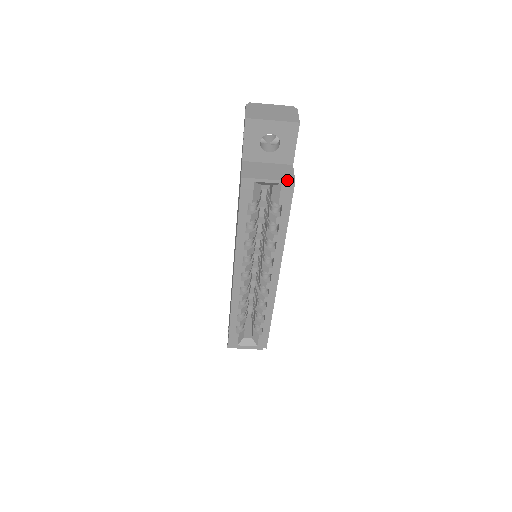
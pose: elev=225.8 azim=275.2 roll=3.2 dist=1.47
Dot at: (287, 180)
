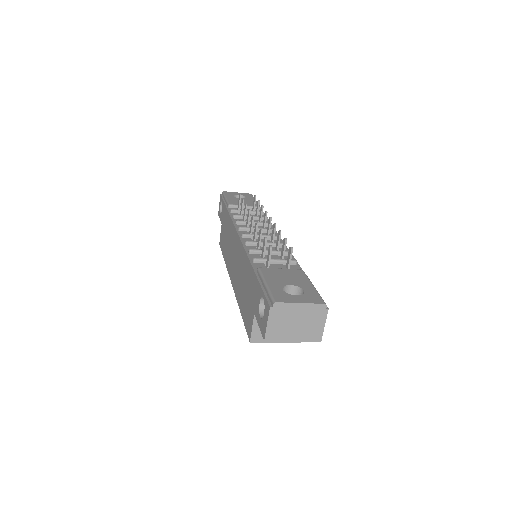
Dot at: (293, 342)
